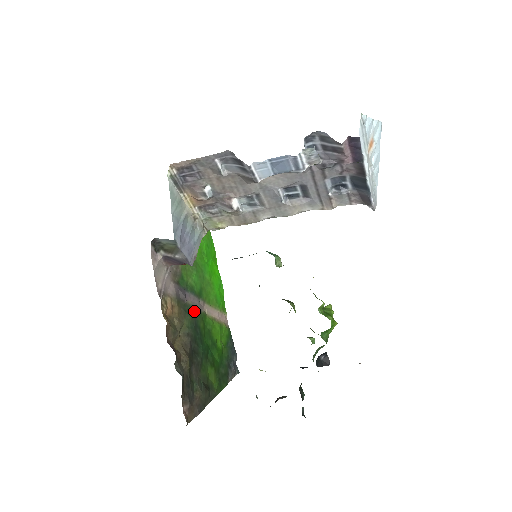
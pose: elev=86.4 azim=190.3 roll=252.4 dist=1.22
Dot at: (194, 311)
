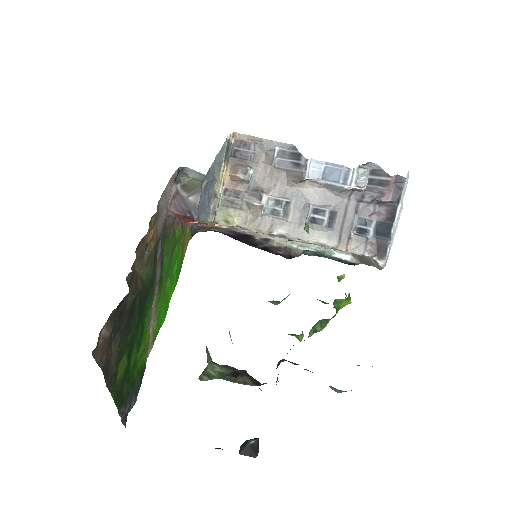
Dot at: (154, 279)
